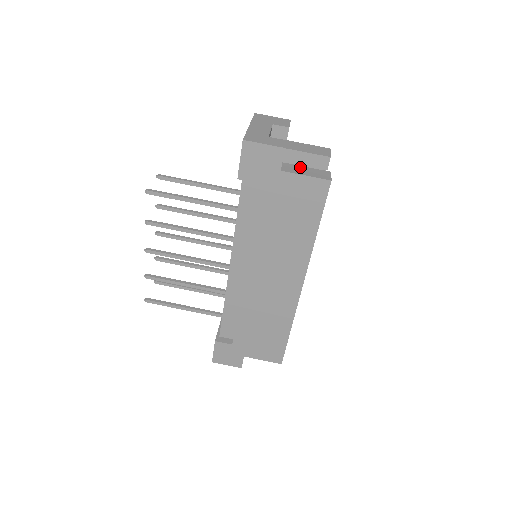
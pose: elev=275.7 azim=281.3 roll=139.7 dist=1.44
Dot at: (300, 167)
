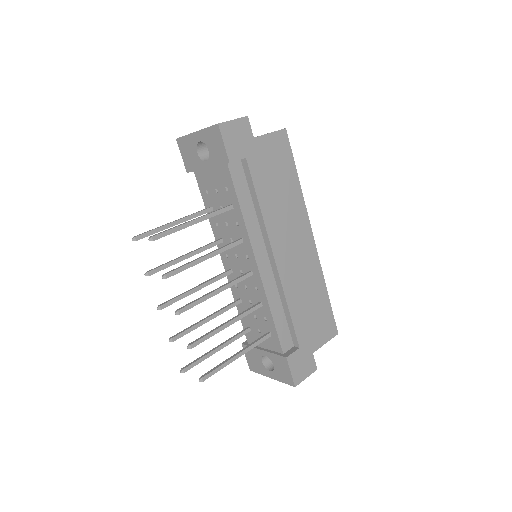
Dot at: occluded
